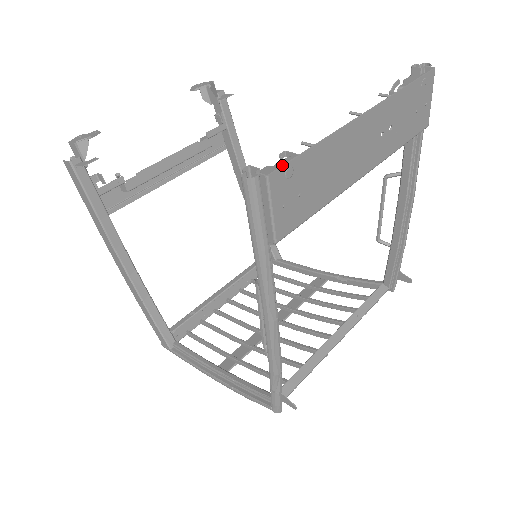
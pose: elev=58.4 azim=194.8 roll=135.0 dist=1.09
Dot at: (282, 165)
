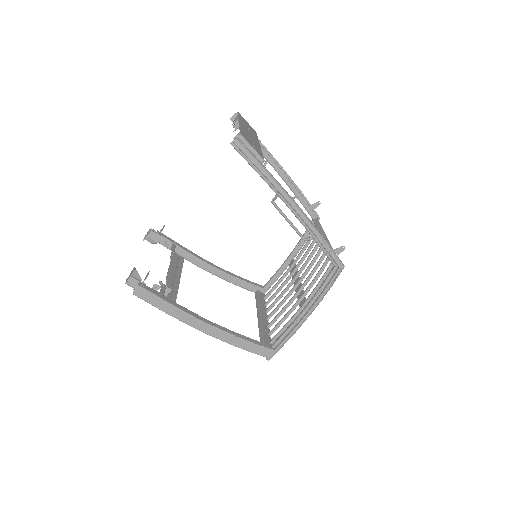
Dot at: (240, 133)
